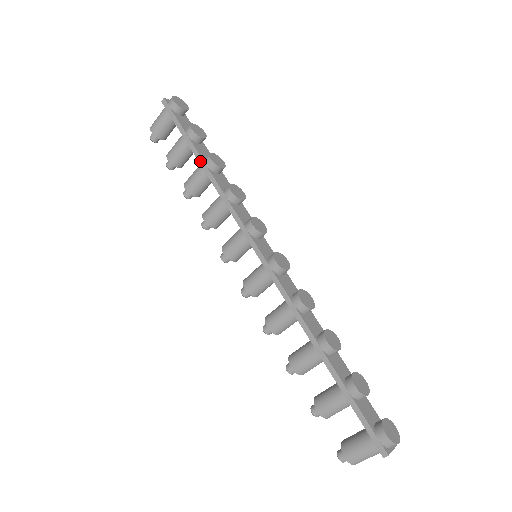
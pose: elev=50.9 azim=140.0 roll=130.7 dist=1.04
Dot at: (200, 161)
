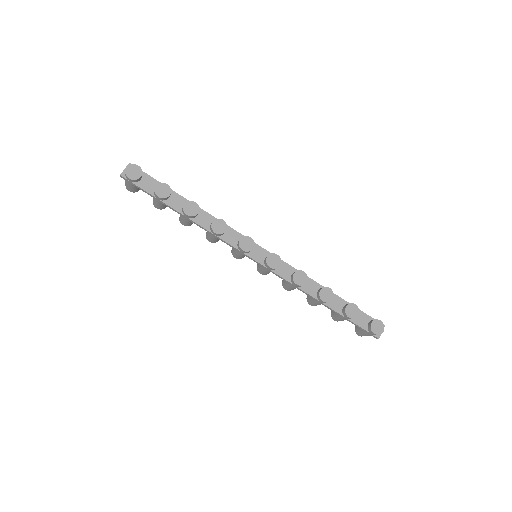
Dot at: occluded
